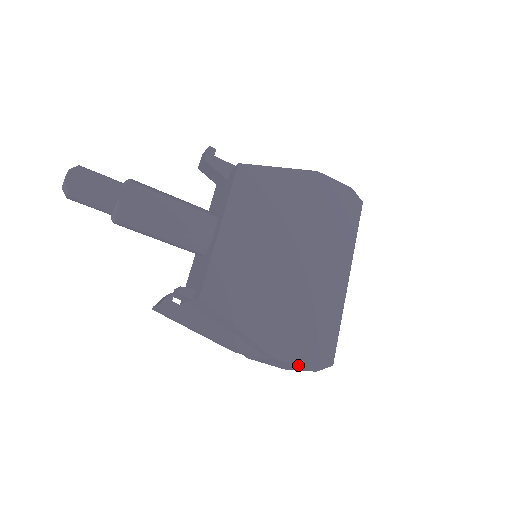
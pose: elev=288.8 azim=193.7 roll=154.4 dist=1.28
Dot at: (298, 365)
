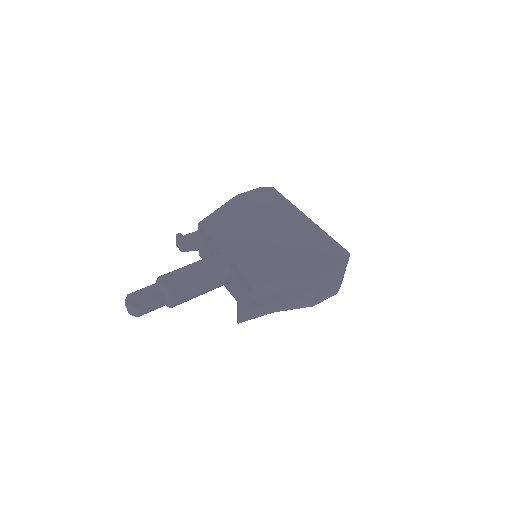
Dot at: (334, 268)
